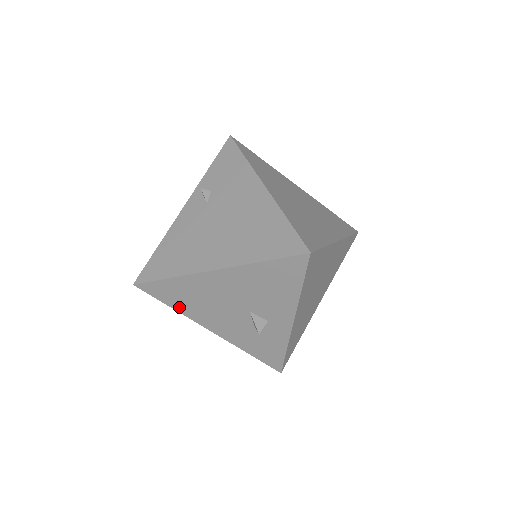
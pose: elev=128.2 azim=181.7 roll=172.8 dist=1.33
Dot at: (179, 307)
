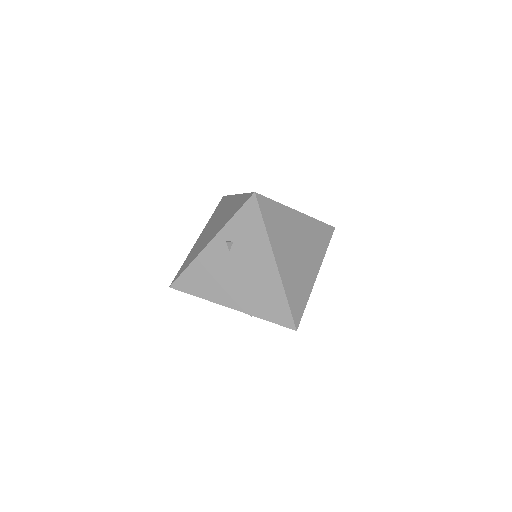
Dot at: occluded
